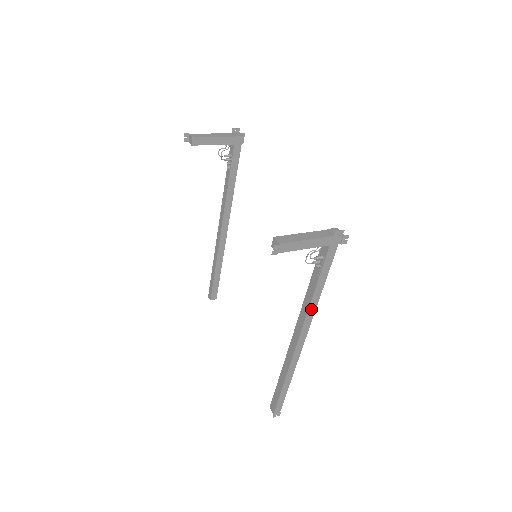
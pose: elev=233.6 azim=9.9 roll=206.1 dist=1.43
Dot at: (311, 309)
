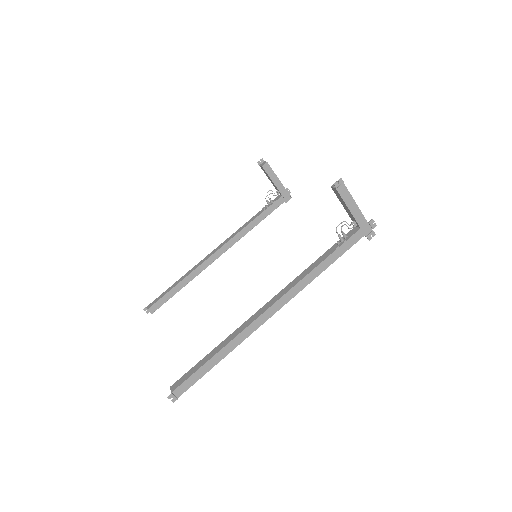
Dot at: (305, 280)
